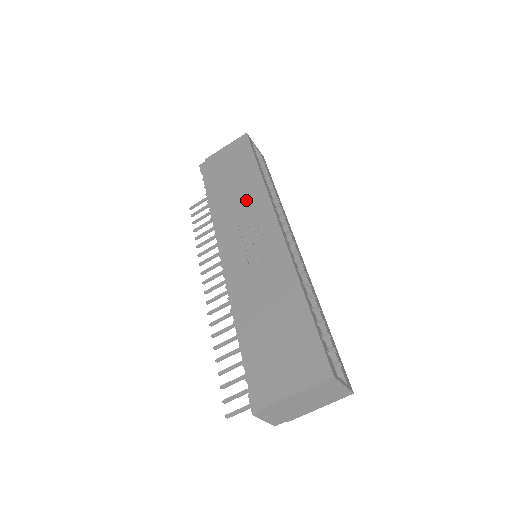
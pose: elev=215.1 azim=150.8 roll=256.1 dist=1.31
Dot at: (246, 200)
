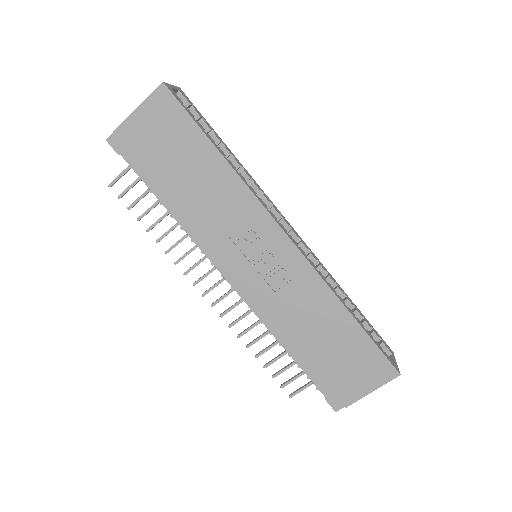
Dot at: (224, 203)
